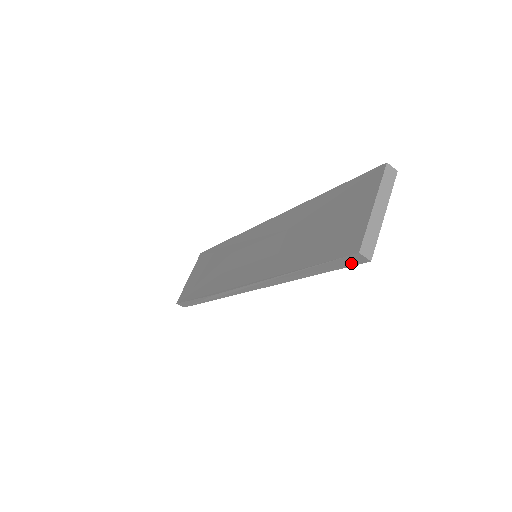
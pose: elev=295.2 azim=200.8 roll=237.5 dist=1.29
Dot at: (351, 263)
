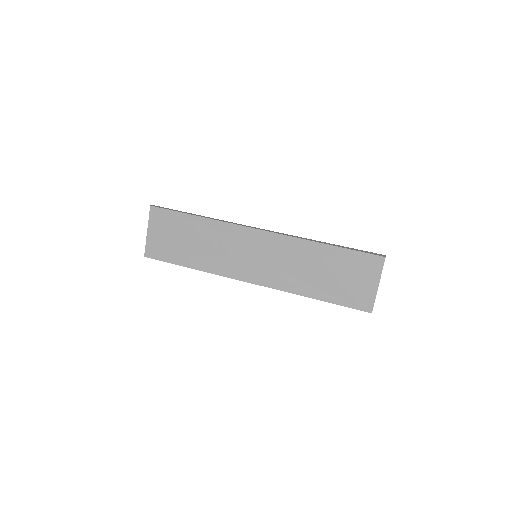
Dot at: occluded
